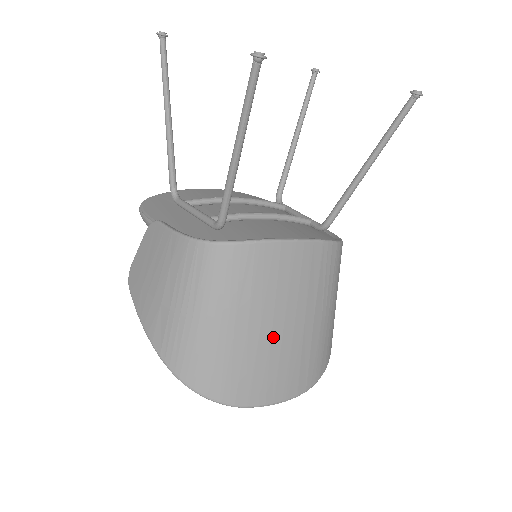
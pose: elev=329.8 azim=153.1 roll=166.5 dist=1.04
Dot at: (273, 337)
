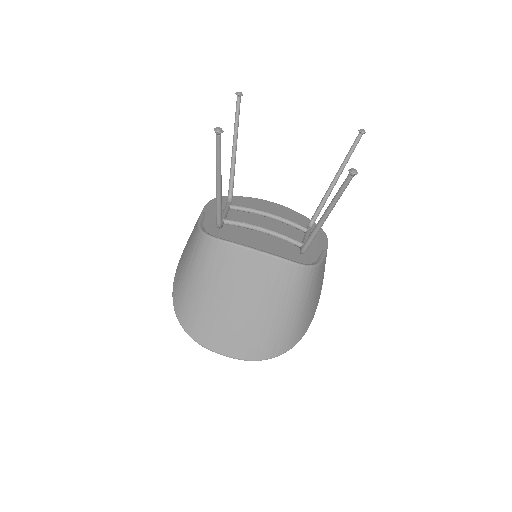
Dot at: (231, 310)
